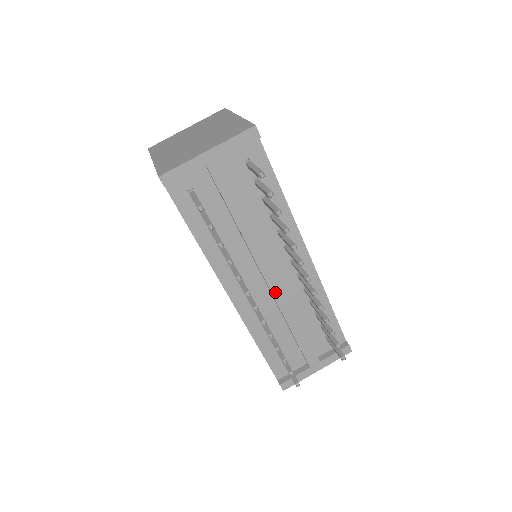
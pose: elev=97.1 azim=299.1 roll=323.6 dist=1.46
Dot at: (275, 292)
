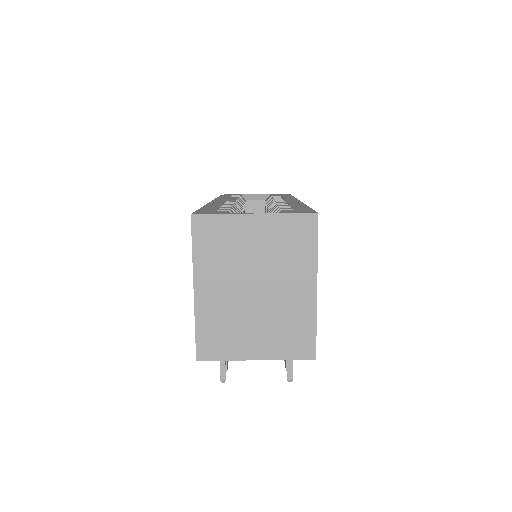
Dot at: occluded
